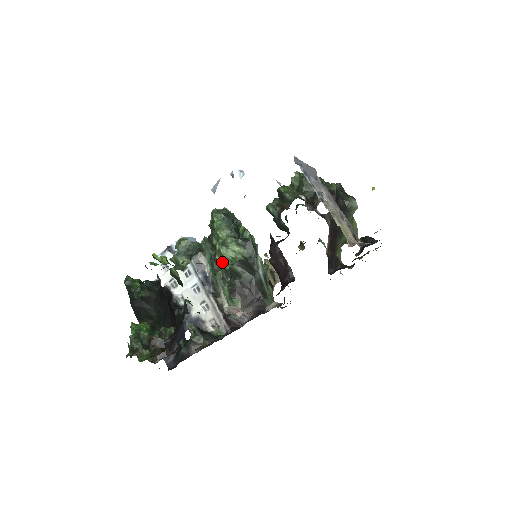
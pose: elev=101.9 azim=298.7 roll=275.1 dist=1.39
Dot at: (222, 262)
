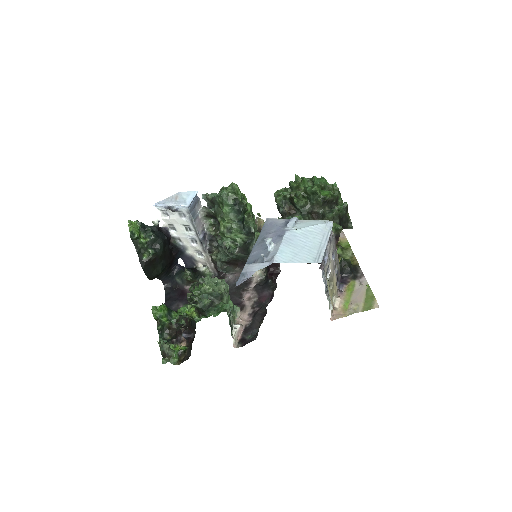
Dot at: (223, 238)
